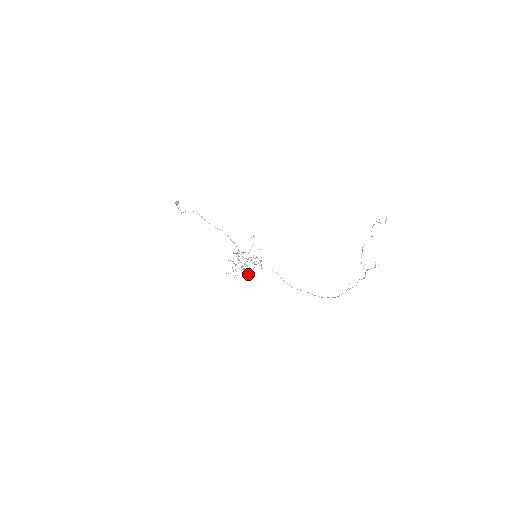
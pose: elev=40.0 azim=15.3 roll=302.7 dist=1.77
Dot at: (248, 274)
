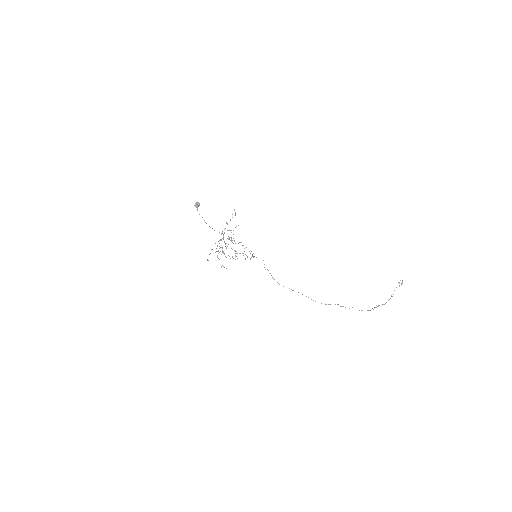
Dot at: occluded
